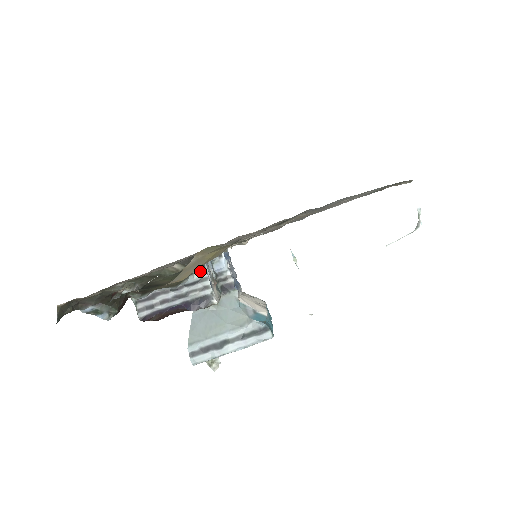
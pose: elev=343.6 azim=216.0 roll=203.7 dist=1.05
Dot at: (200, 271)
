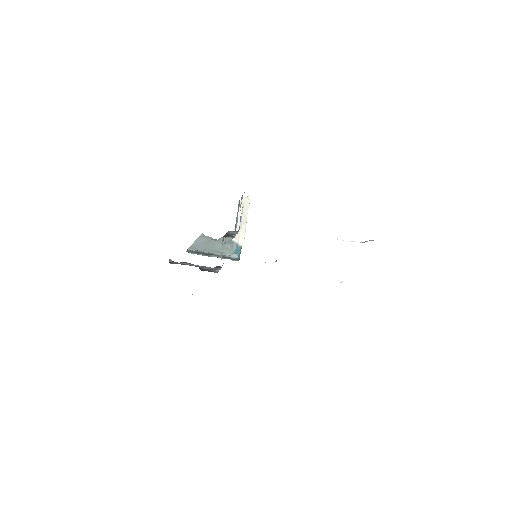
Dot at: (218, 268)
